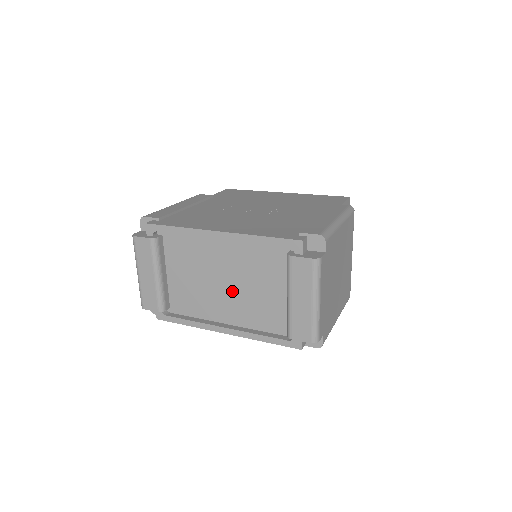
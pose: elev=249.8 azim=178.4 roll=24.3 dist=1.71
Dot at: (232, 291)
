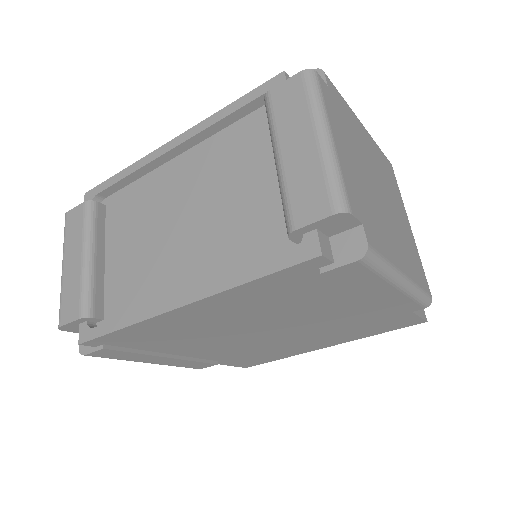
Dot at: (194, 229)
